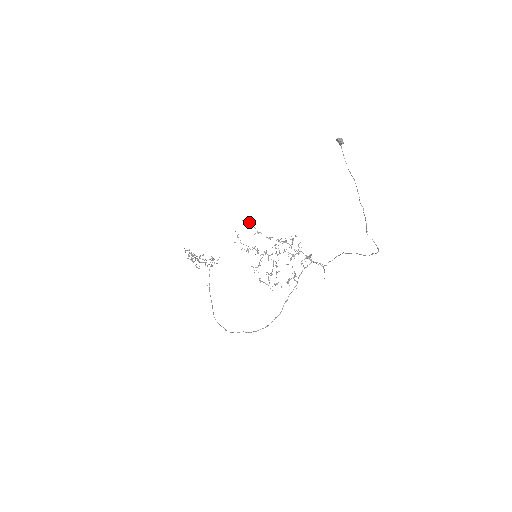
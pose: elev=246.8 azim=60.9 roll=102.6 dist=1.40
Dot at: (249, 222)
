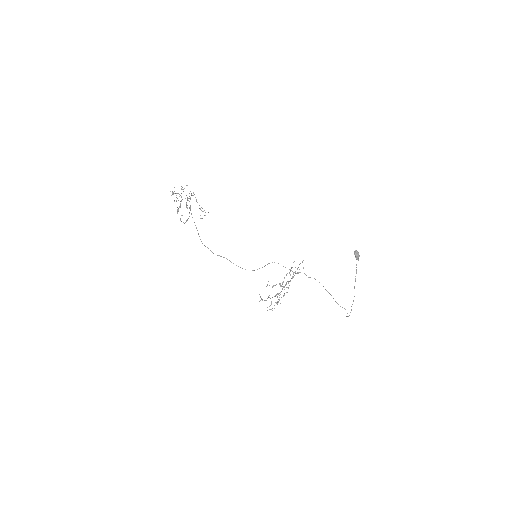
Dot at: occluded
